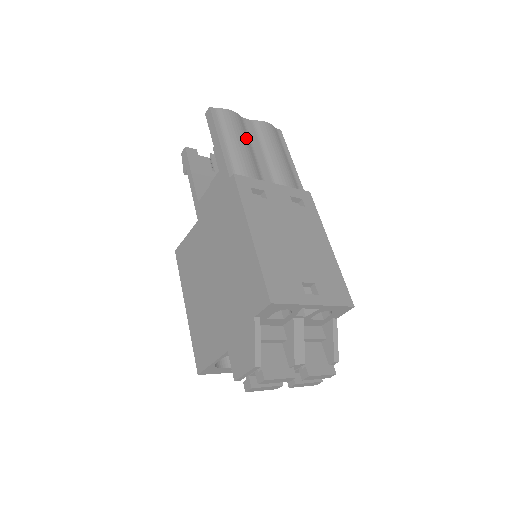
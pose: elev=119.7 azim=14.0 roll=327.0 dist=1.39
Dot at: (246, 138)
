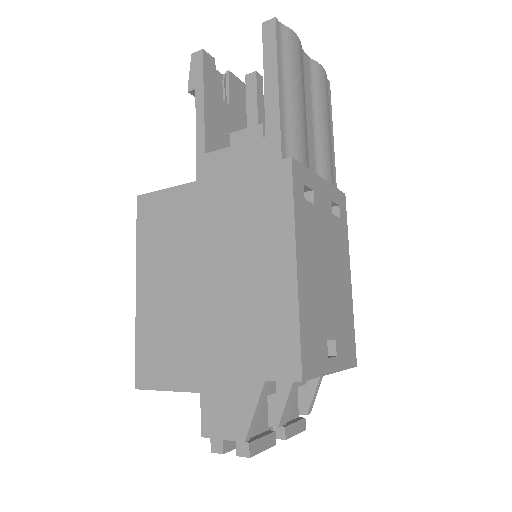
Dot at: (303, 90)
